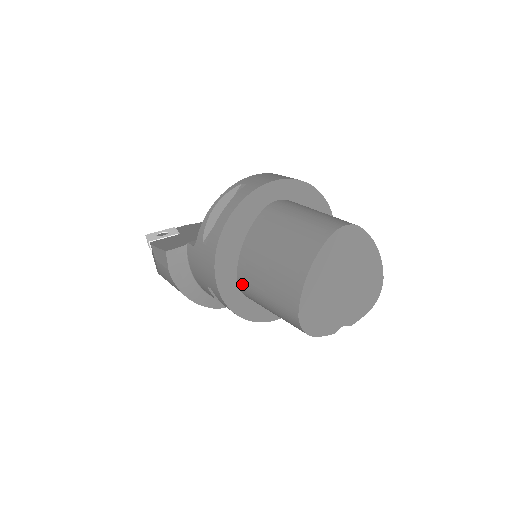
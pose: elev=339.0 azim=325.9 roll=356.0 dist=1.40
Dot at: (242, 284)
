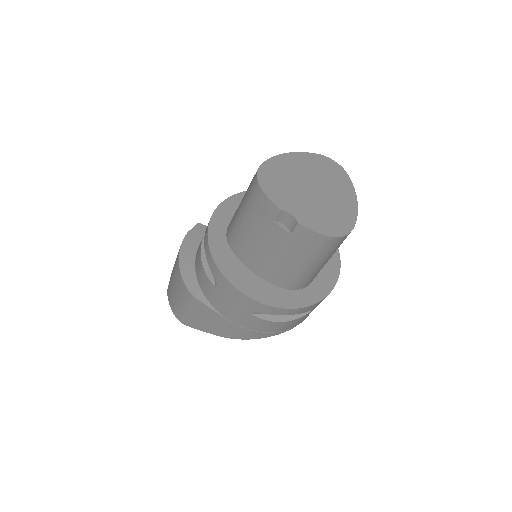
Dot at: occluded
